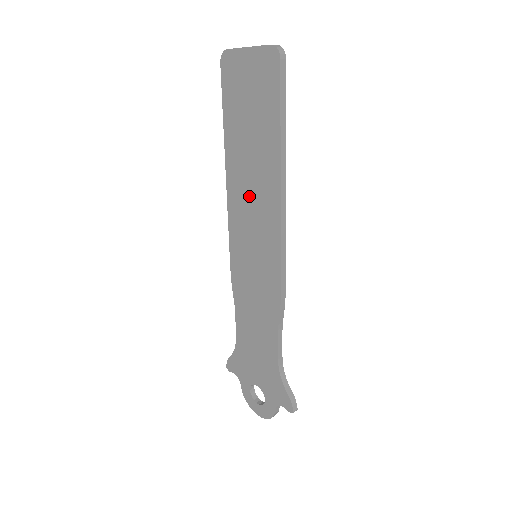
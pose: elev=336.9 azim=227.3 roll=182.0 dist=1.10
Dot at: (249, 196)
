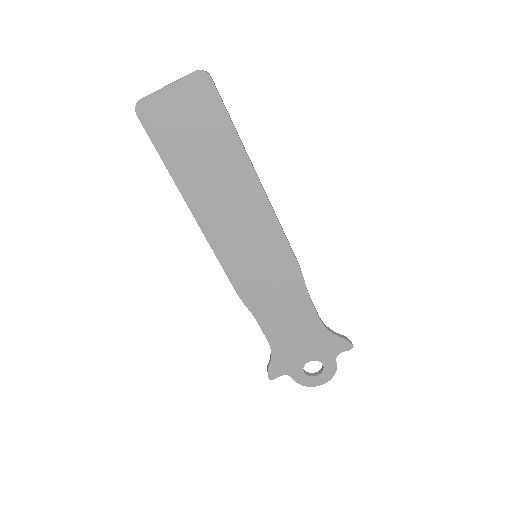
Dot at: (227, 210)
